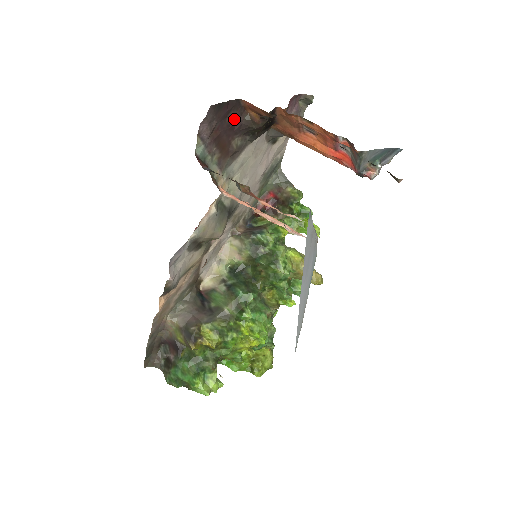
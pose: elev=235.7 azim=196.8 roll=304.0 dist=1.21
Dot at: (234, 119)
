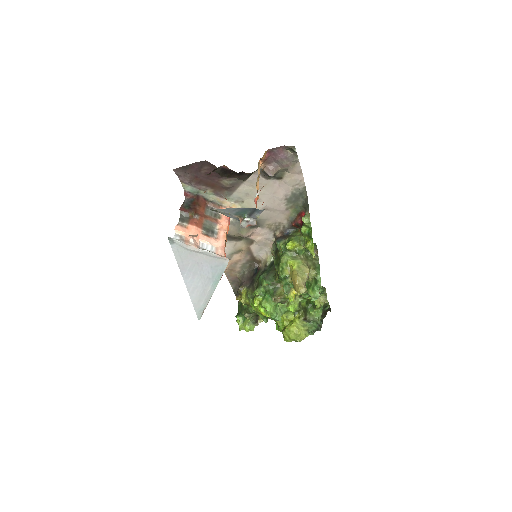
Dot at: (210, 171)
